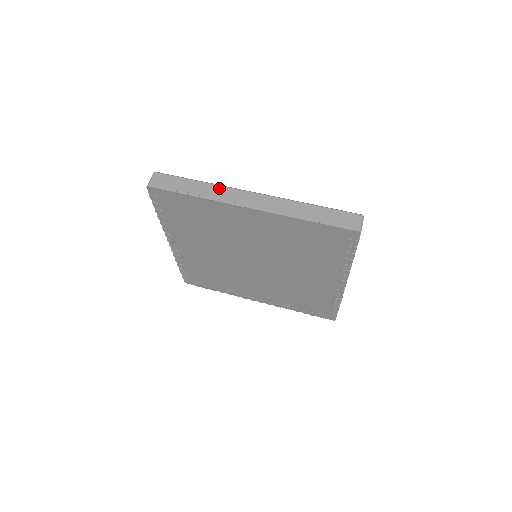
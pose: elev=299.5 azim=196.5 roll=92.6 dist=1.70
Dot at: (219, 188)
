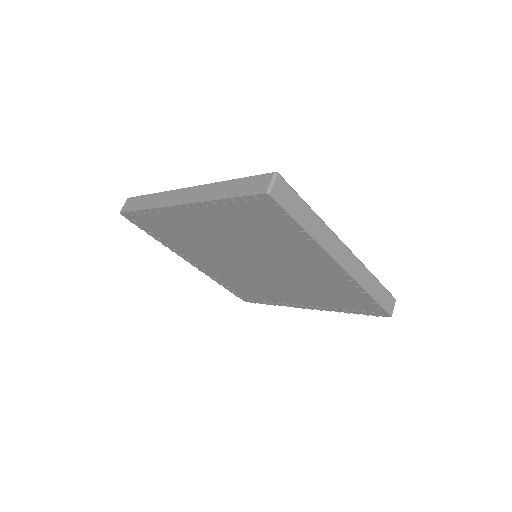
Dot at: (326, 229)
